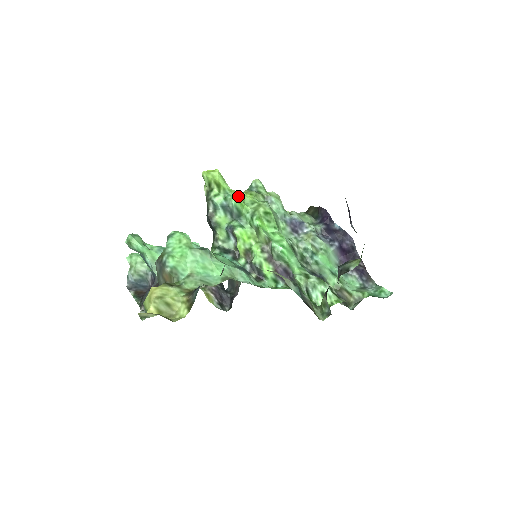
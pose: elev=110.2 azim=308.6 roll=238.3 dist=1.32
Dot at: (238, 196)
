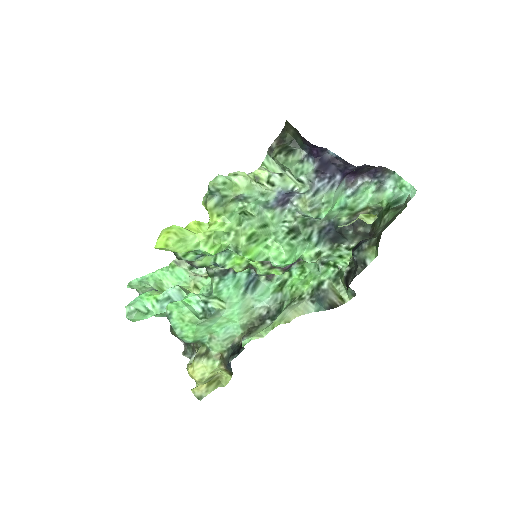
Dot at: (210, 246)
